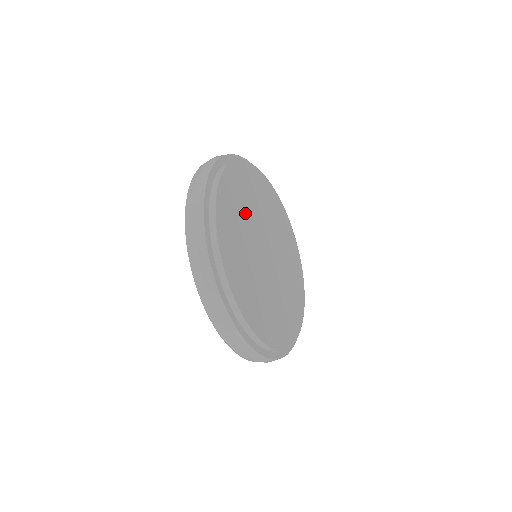
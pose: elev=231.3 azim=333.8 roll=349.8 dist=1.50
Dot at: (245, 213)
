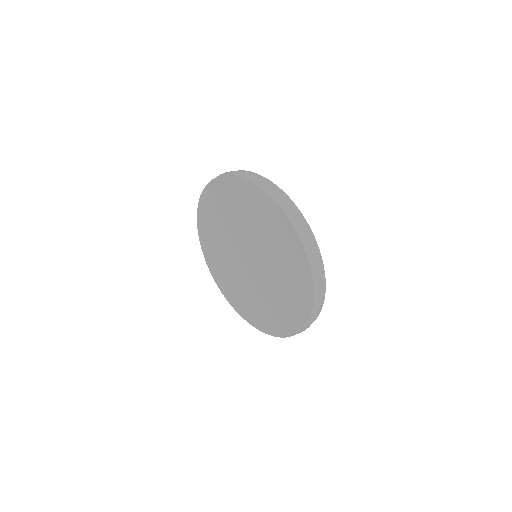
Dot at: occluded
